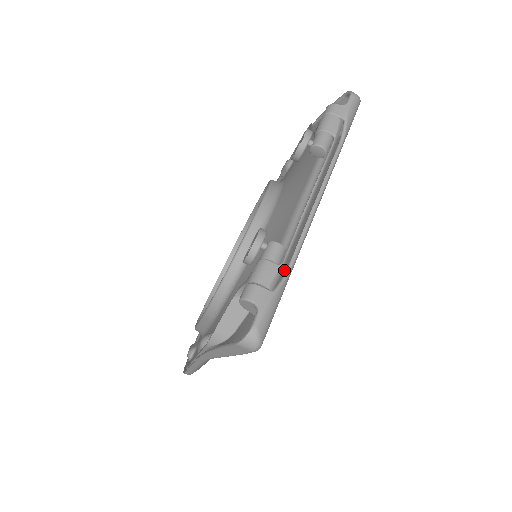
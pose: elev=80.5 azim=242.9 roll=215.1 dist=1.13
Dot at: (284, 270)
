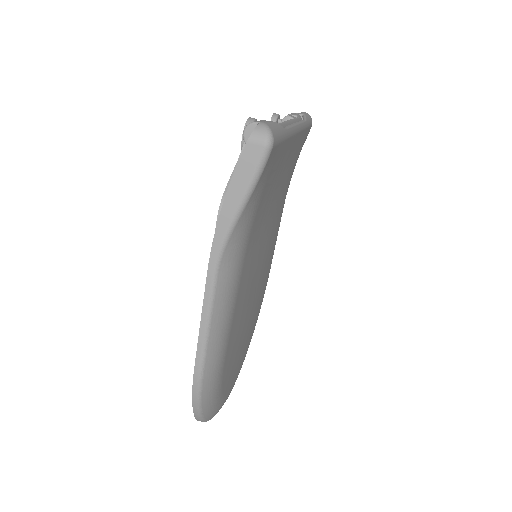
Dot at: occluded
